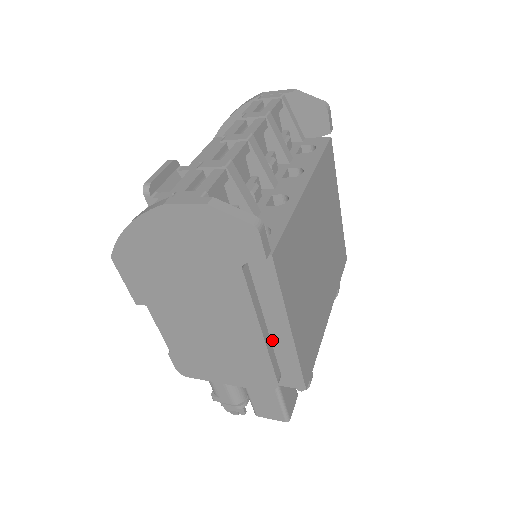
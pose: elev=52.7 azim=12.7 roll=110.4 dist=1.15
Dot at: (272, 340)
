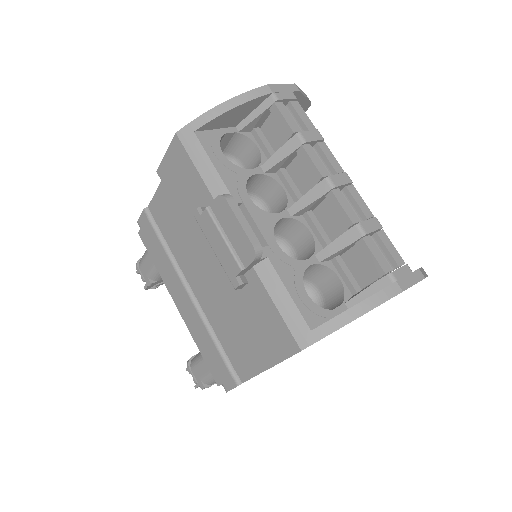
Dot at: occluded
